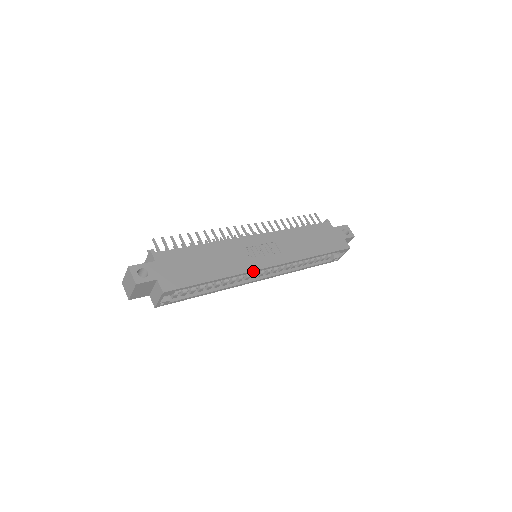
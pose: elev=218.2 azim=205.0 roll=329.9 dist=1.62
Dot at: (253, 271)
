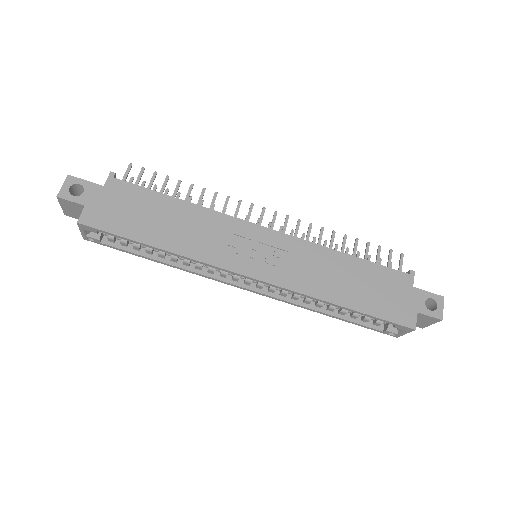
Dot at: (219, 267)
